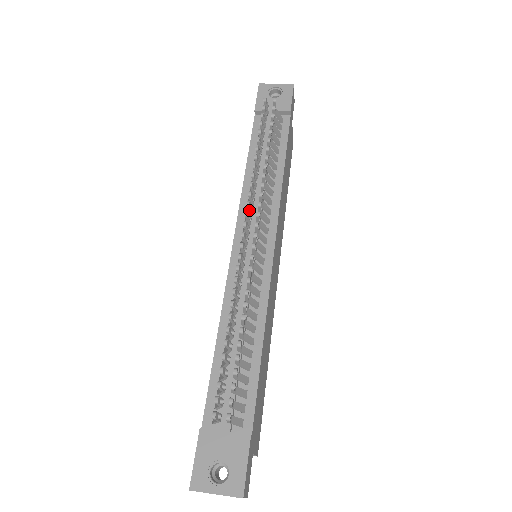
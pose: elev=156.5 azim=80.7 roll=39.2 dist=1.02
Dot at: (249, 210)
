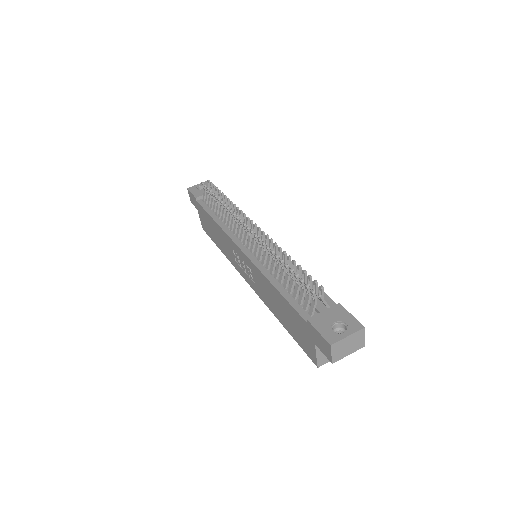
Dot at: (239, 223)
